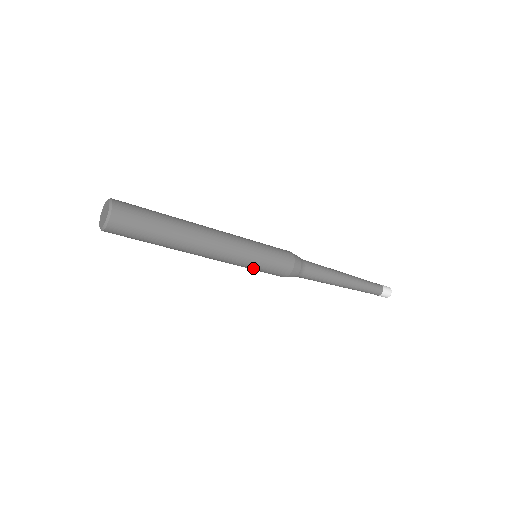
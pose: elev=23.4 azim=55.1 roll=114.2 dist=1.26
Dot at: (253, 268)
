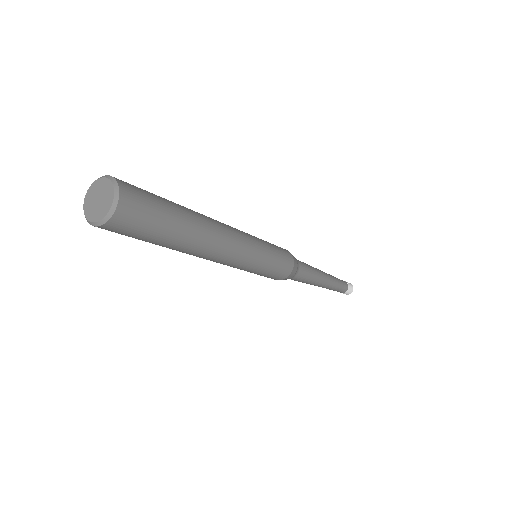
Dot at: (250, 272)
